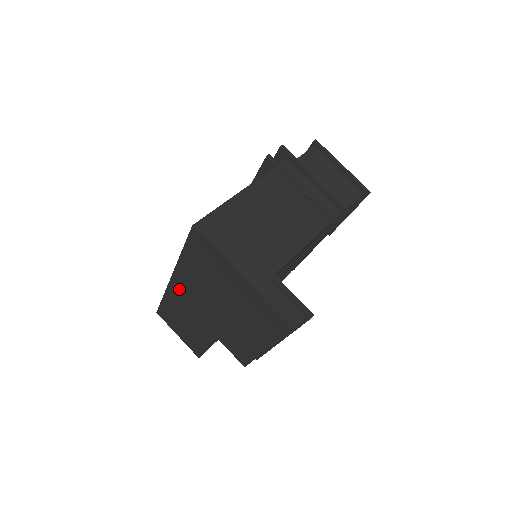
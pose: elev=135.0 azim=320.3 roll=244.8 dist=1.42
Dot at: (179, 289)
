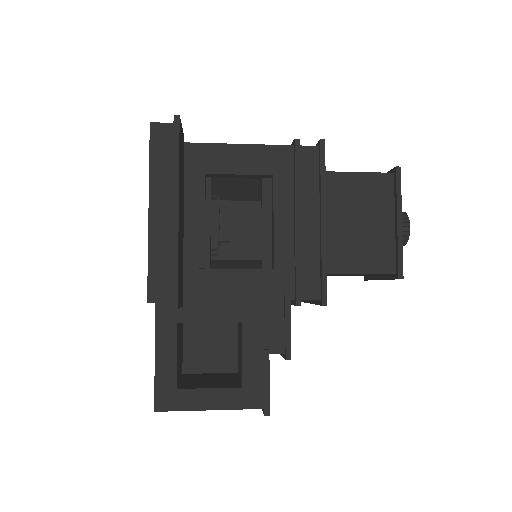
Dot at: occluded
